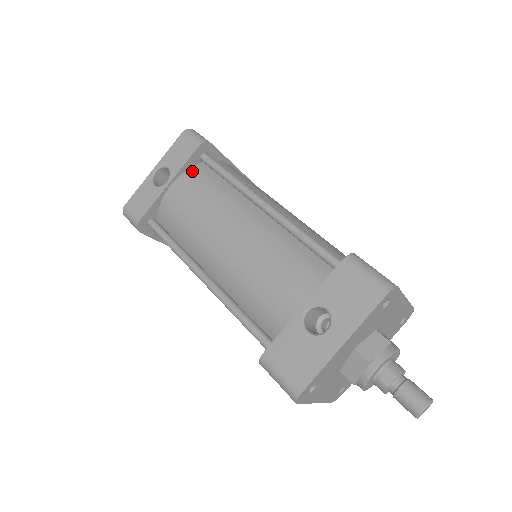
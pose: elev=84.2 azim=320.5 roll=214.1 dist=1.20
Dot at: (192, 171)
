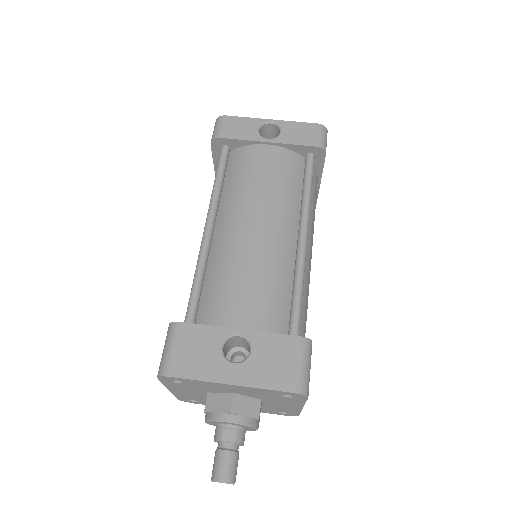
Dot at: (292, 154)
